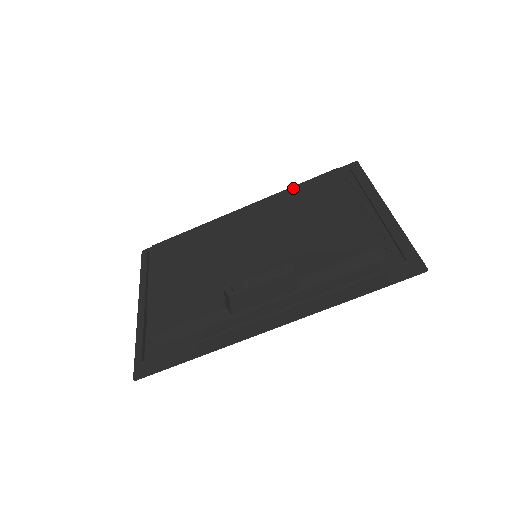
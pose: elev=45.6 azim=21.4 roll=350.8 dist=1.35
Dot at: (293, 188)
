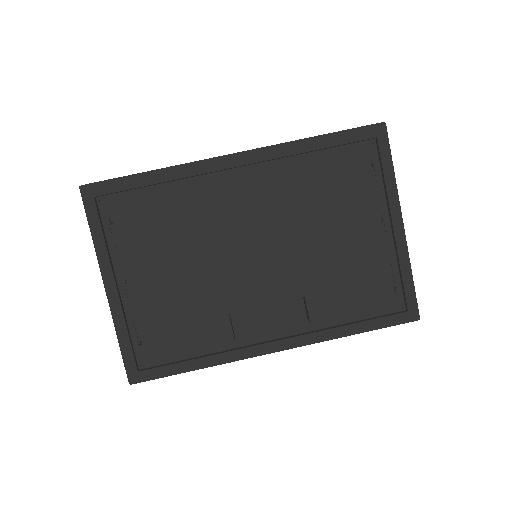
Dot at: (310, 170)
